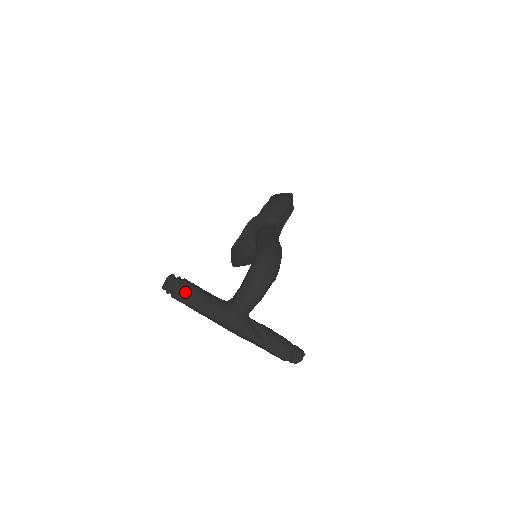
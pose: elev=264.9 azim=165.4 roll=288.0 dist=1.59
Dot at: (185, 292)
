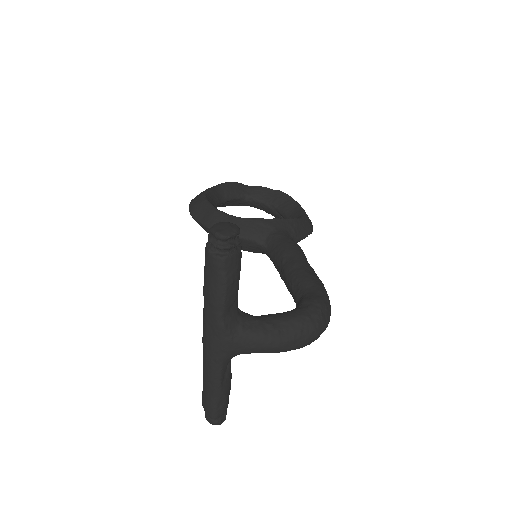
Dot at: (234, 267)
